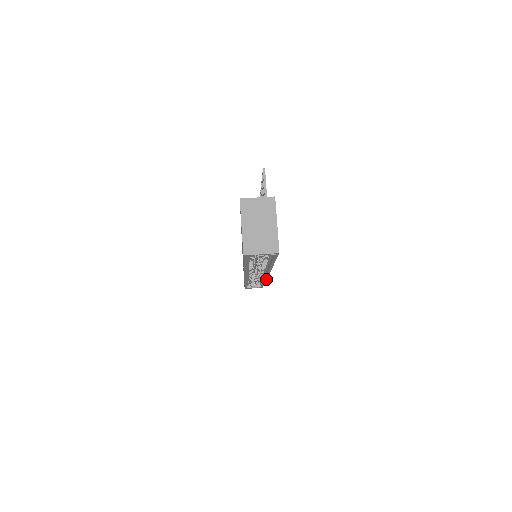
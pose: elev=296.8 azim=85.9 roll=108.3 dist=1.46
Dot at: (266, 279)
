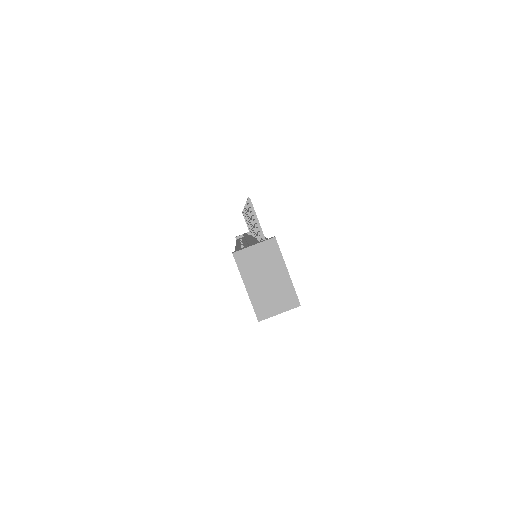
Dot at: occluded
